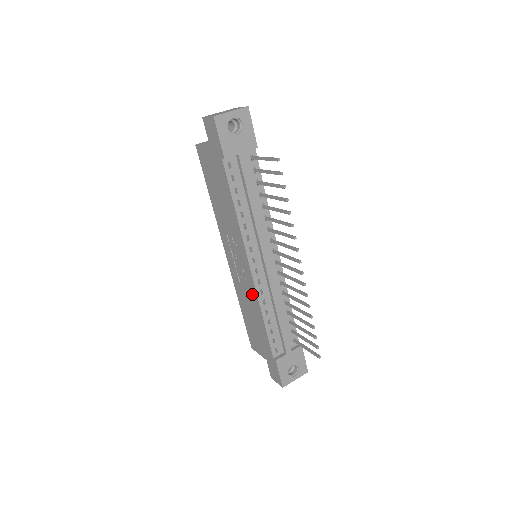
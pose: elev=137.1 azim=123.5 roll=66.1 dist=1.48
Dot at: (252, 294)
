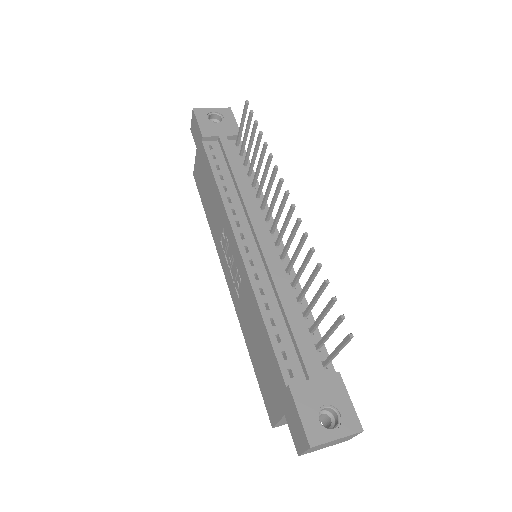
Dot at: (247, 290)
